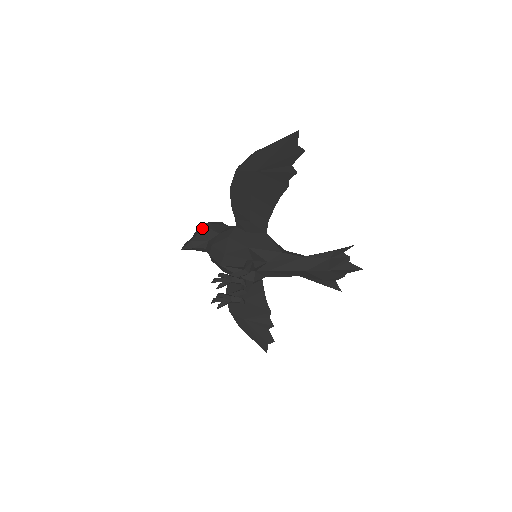
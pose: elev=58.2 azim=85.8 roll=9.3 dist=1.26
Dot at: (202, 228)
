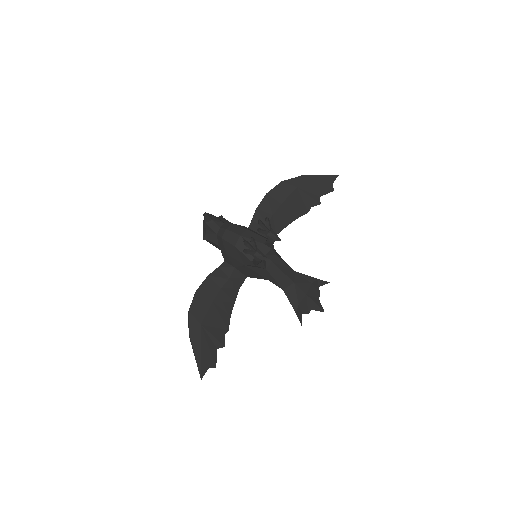
Dot at: (217, 217)
